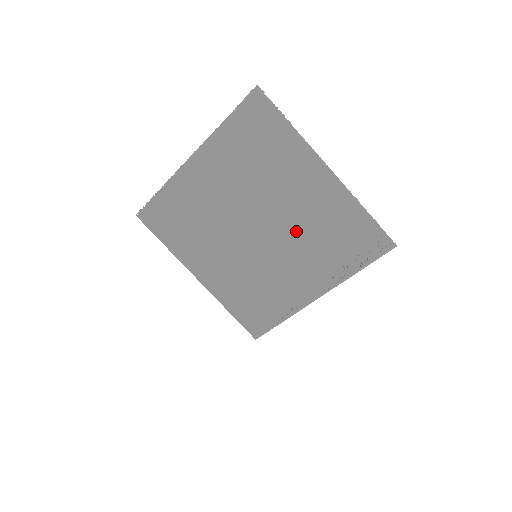
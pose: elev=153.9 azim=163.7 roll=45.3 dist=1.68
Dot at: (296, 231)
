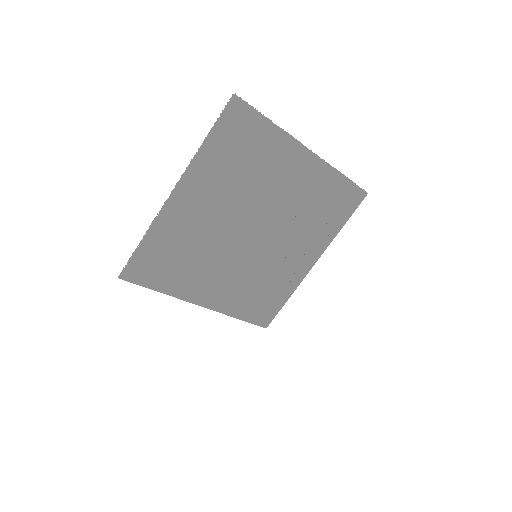
Dot at: (289, 217)
